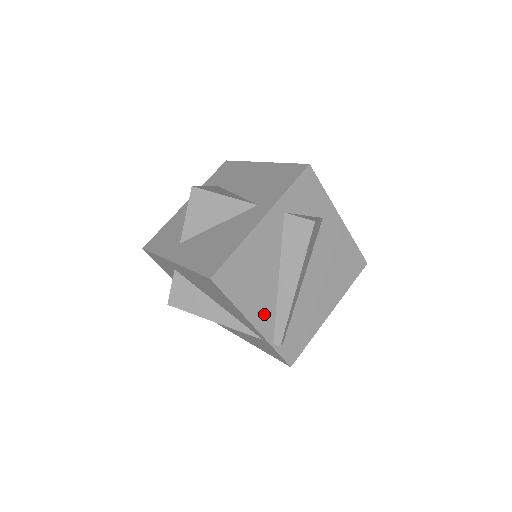
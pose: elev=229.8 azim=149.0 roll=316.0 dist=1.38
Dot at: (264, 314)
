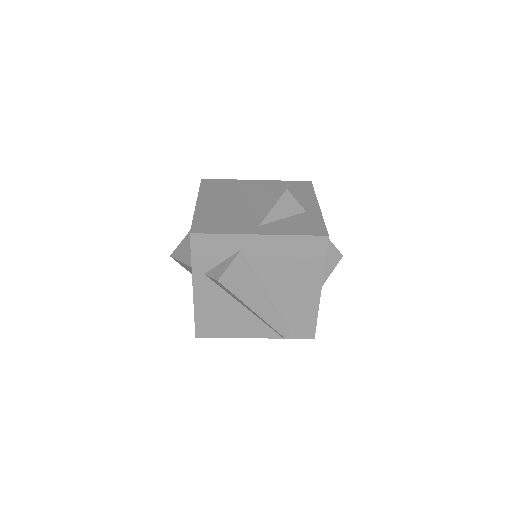
Dot at: (255, 328)
